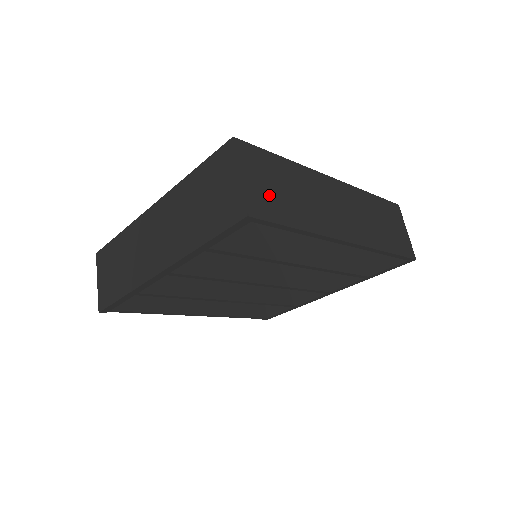
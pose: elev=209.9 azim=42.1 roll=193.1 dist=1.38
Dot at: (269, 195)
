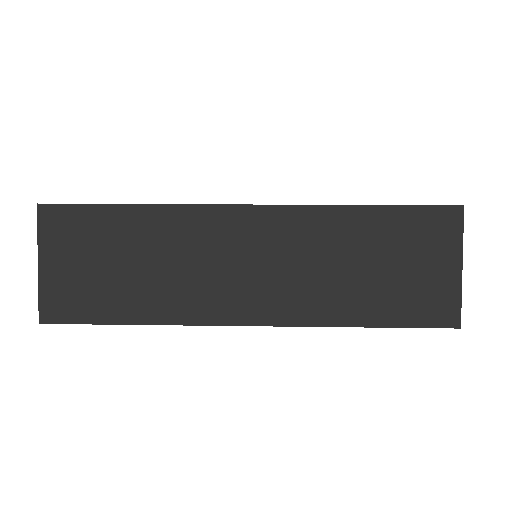
Dot at: occluded
